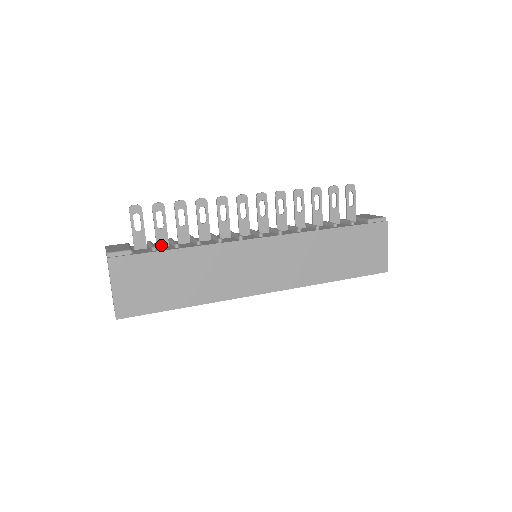
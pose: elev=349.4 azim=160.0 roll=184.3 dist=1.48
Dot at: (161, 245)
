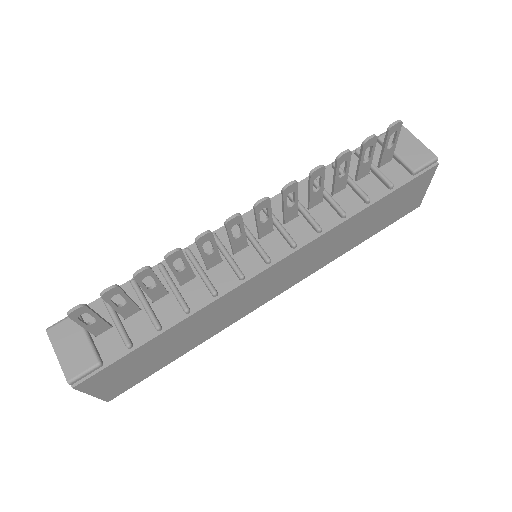
Dot at: (130, 315)
